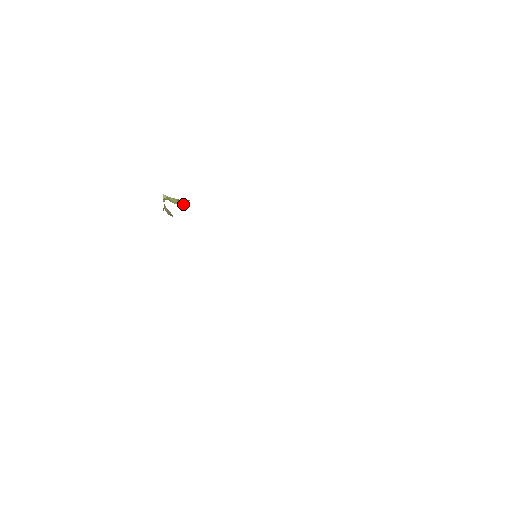
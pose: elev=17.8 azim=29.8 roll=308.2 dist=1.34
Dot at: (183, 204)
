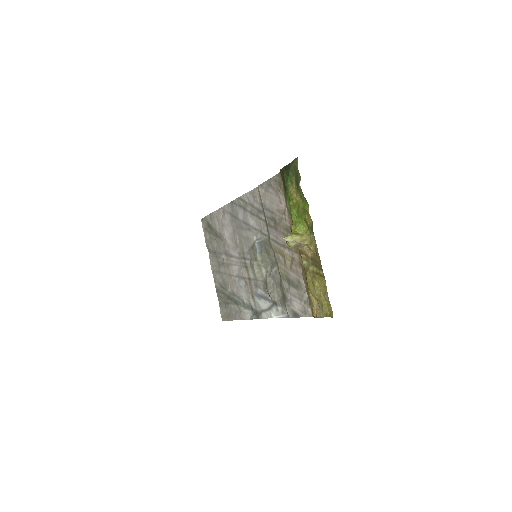
Dot at: (300, 233)
